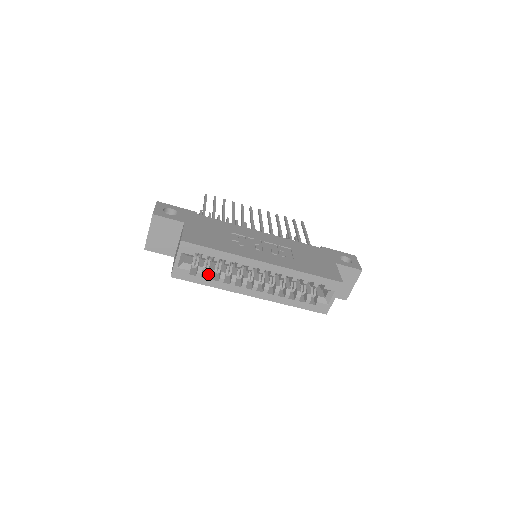
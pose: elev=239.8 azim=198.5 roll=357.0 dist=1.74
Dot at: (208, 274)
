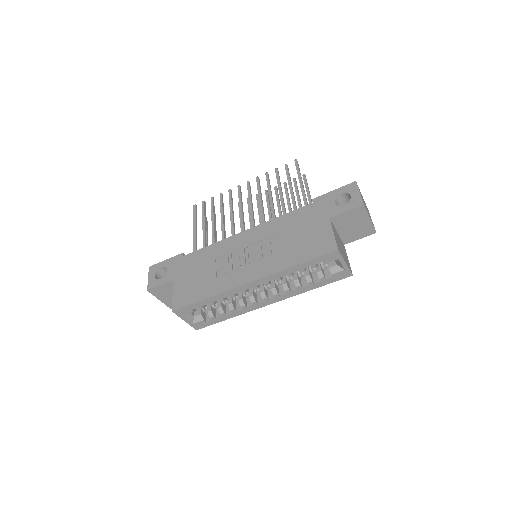
Dot at: (219, 312)
